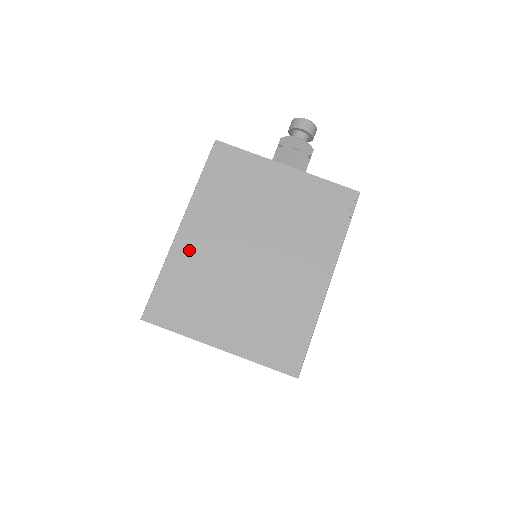
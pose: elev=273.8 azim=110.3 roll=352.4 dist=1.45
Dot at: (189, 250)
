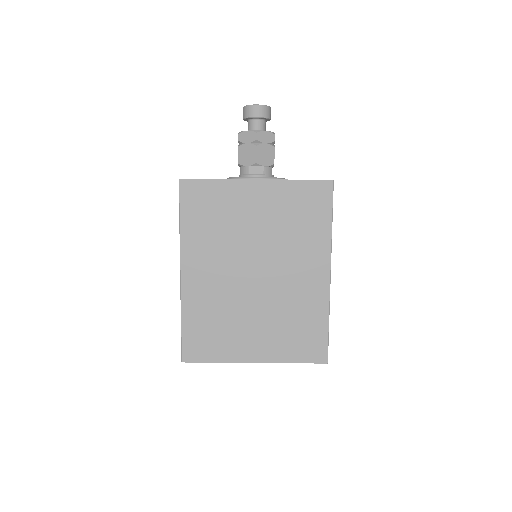
Dot at: (197, 292)
